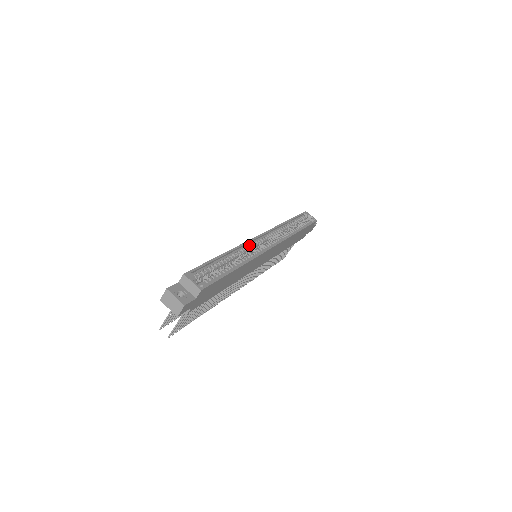
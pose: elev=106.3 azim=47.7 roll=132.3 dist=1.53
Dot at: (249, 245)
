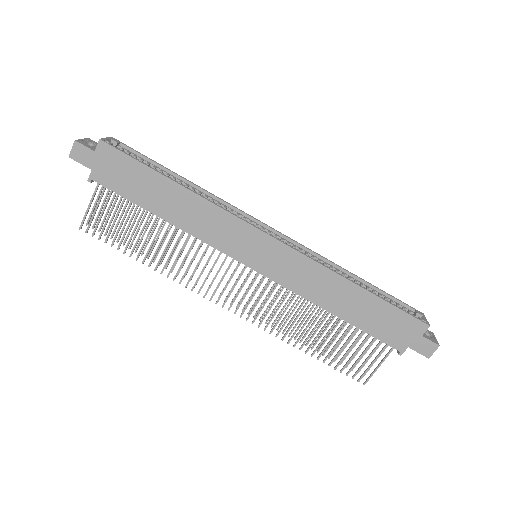
Dot at: (237, 213)
